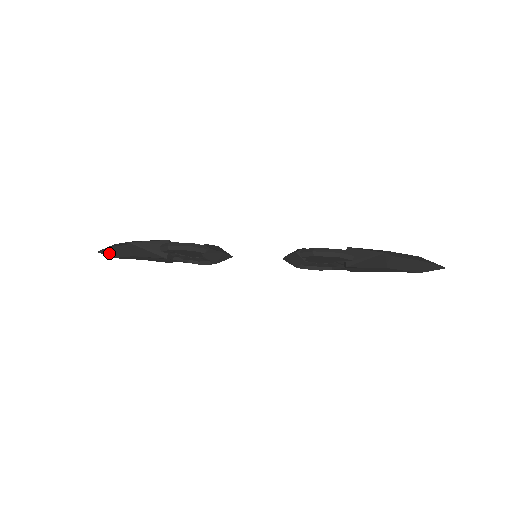
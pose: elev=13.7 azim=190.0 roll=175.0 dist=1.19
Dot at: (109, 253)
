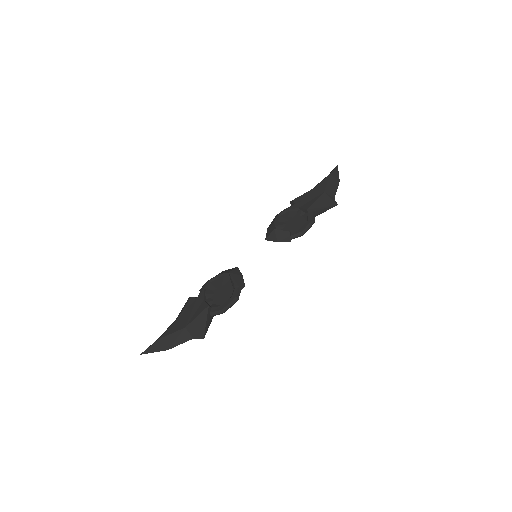
Dot at: (163, 349)
